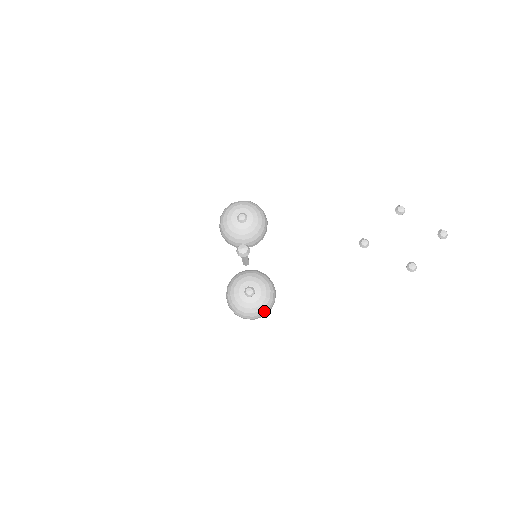
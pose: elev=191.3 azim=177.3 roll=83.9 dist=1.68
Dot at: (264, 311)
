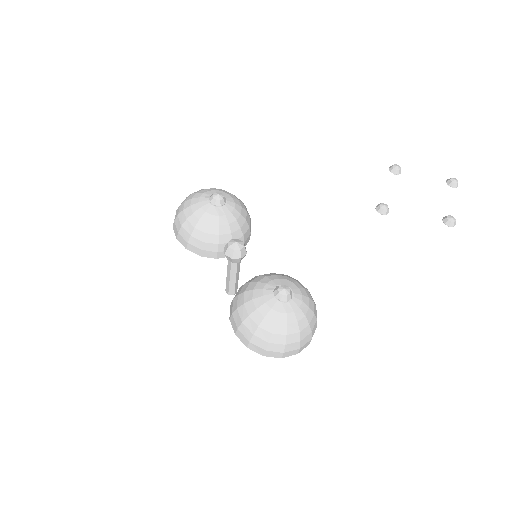
Dot at: (313, 326)
